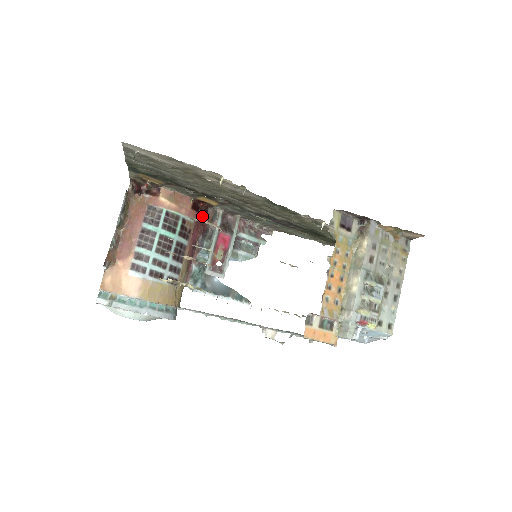
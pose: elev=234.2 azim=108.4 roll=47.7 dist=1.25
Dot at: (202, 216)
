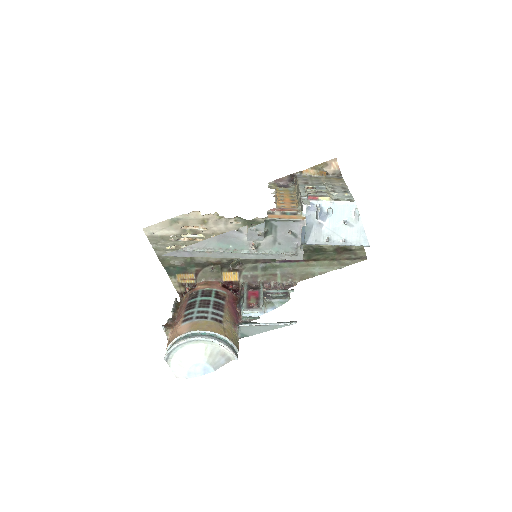
Dot at: (234, 293)
